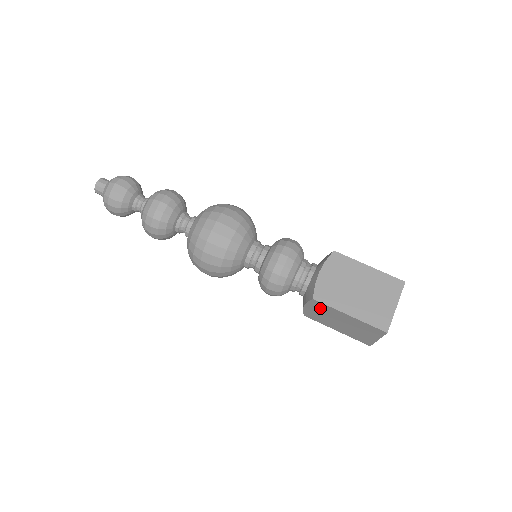
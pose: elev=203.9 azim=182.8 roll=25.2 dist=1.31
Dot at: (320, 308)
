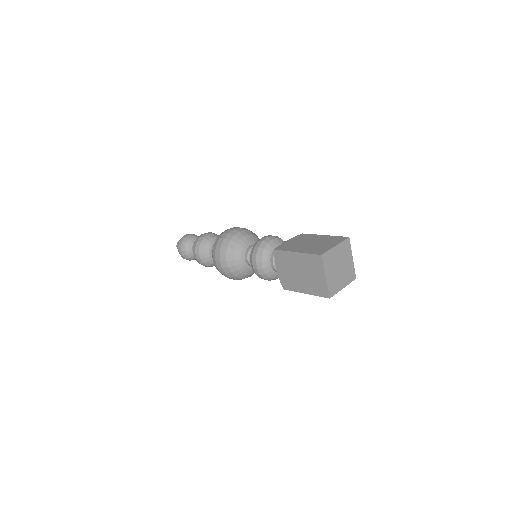
Dot at: (283, 261)
